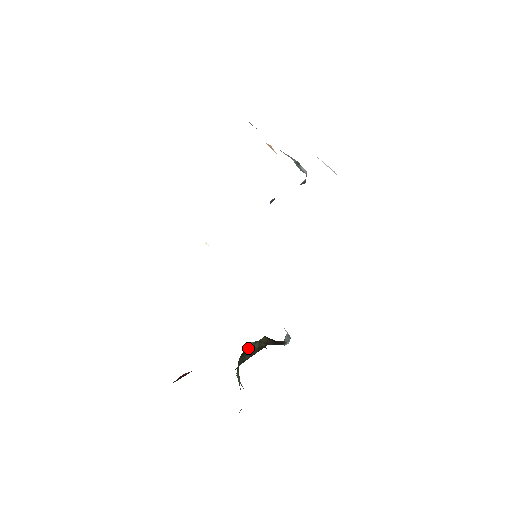
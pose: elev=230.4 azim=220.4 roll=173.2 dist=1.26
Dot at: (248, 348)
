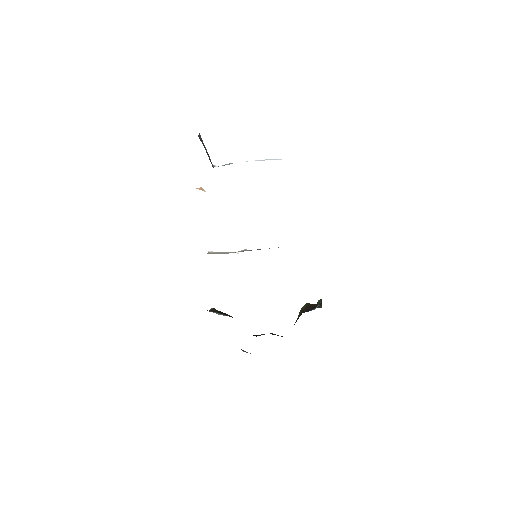
Dot at: occluded
